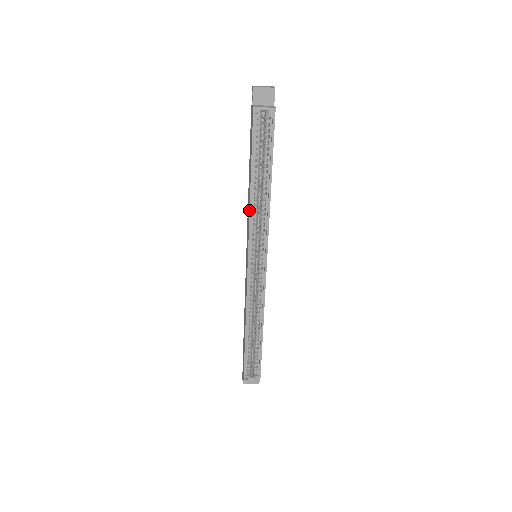
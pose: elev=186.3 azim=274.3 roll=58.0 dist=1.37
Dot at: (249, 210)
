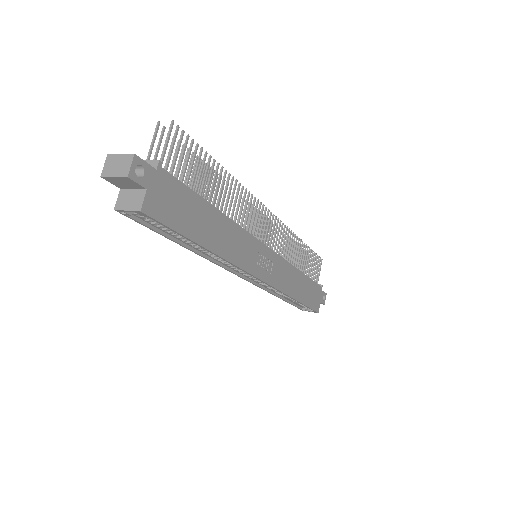
Dot at: (204, 257)
